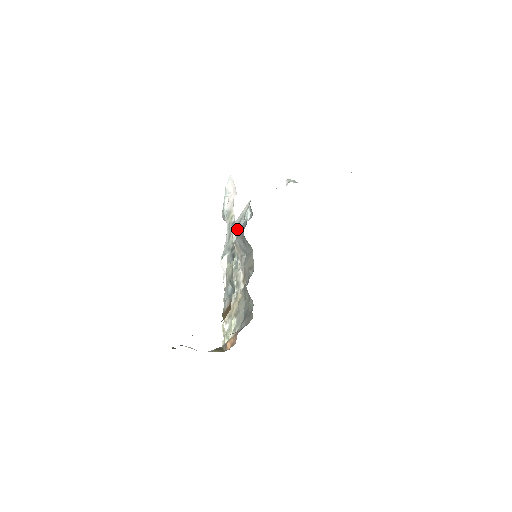
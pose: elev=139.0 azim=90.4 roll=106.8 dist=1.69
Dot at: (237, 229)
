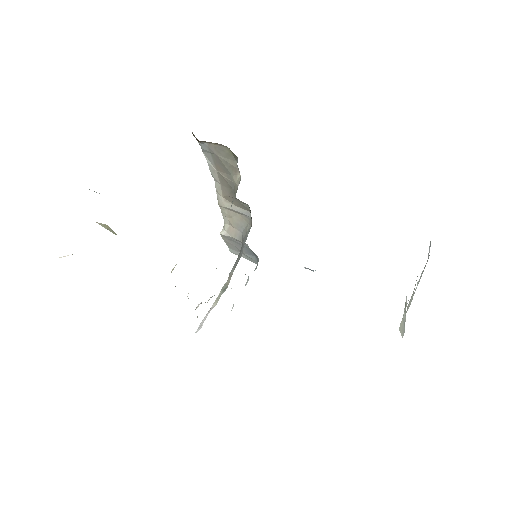
Dot at: occluded
